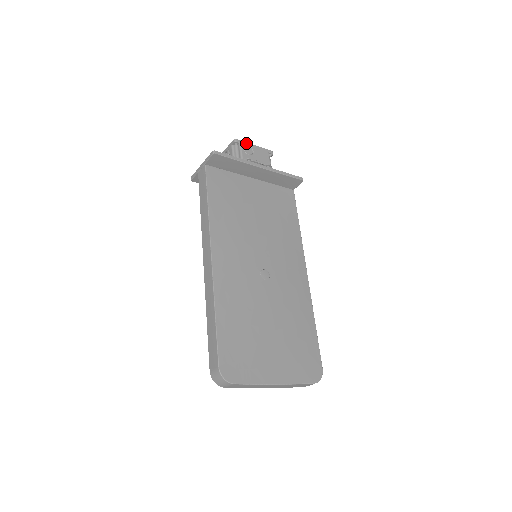
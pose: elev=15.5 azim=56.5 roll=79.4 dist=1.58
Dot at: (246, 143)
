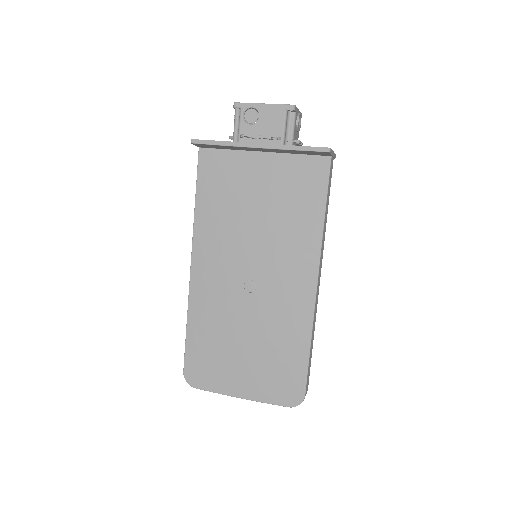
Dot at: (250, 105)
